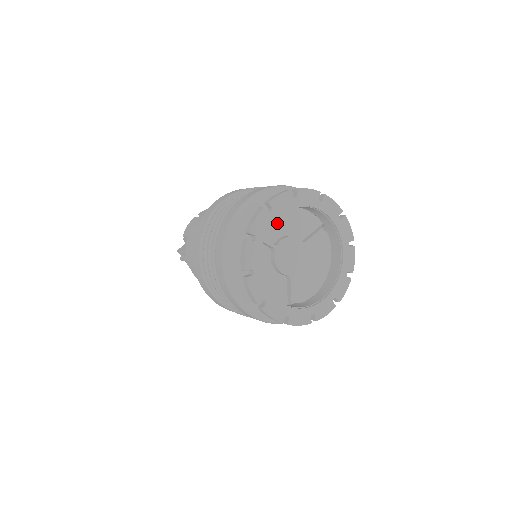
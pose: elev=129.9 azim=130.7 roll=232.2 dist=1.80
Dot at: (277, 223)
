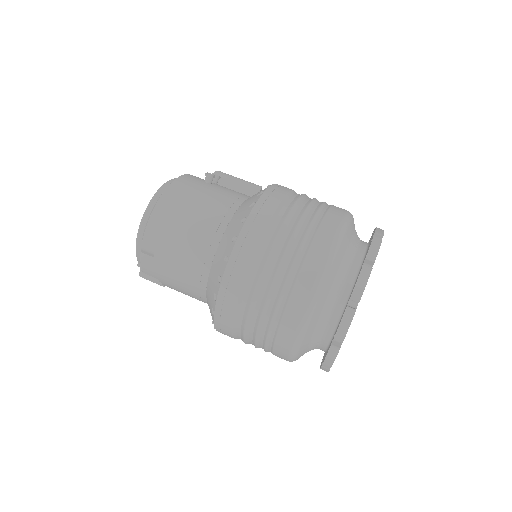
Dot at: occluded
